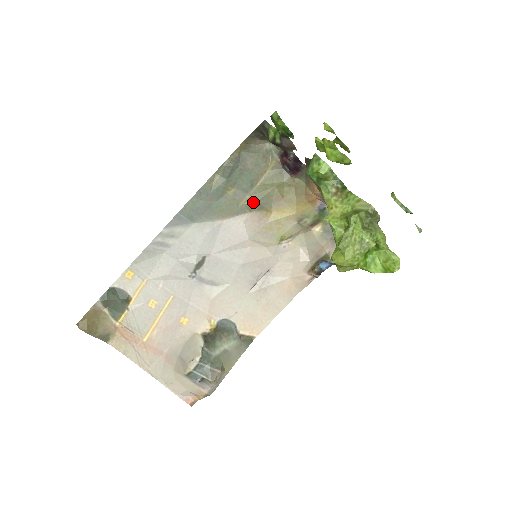
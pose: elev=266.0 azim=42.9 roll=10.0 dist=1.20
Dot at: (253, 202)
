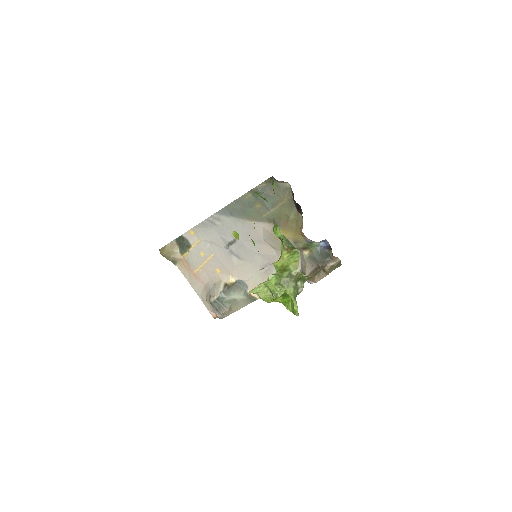
Dot at: (271, 217)
